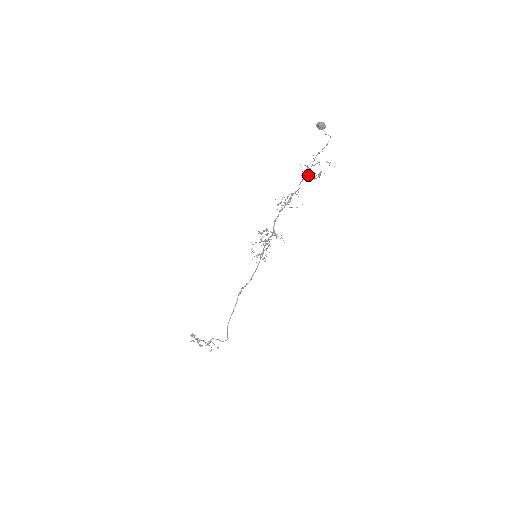
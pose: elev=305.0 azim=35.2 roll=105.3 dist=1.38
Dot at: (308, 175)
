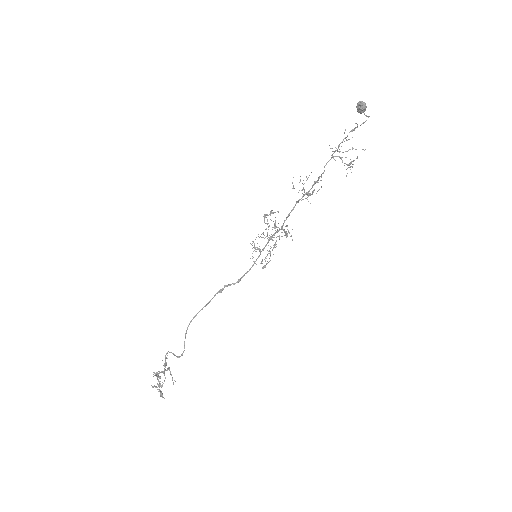
Dot at: (336, 156)
